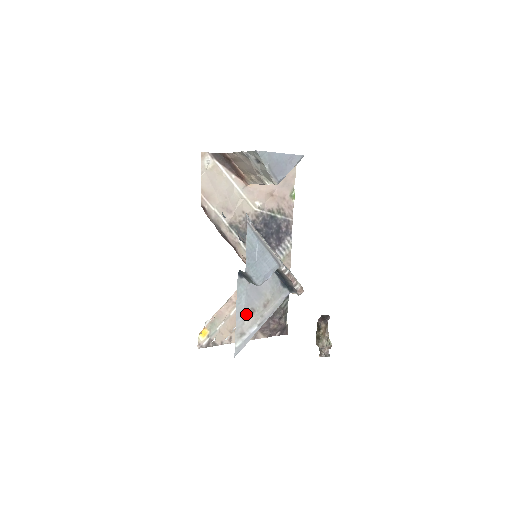
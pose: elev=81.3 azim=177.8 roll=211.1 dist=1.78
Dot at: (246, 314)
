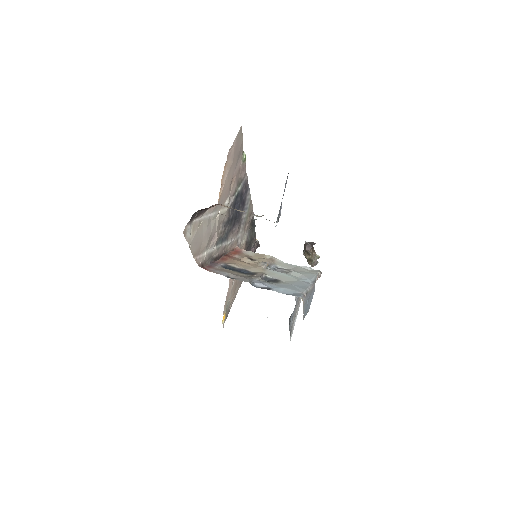
Dot at: occluded
